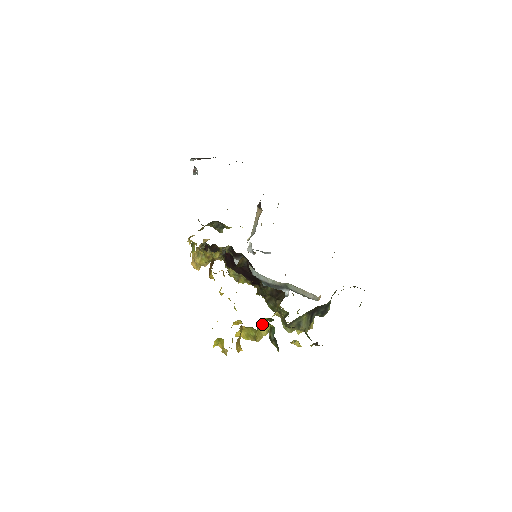
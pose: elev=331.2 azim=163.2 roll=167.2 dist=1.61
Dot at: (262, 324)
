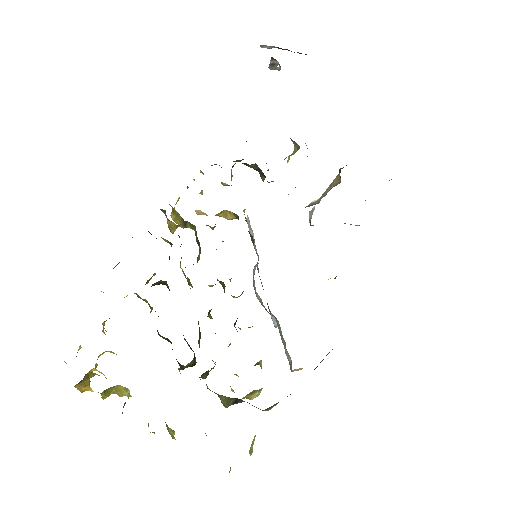
Dot at: occluded
